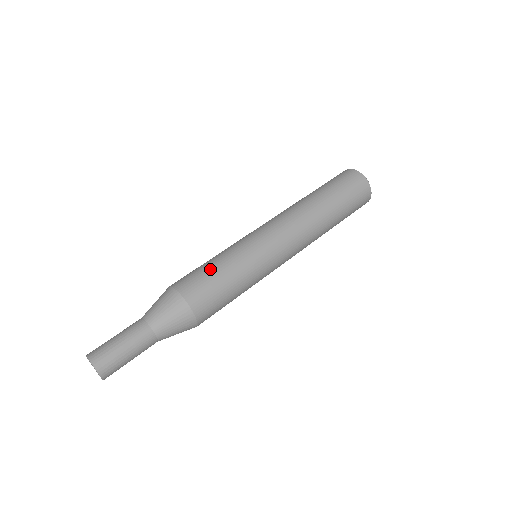
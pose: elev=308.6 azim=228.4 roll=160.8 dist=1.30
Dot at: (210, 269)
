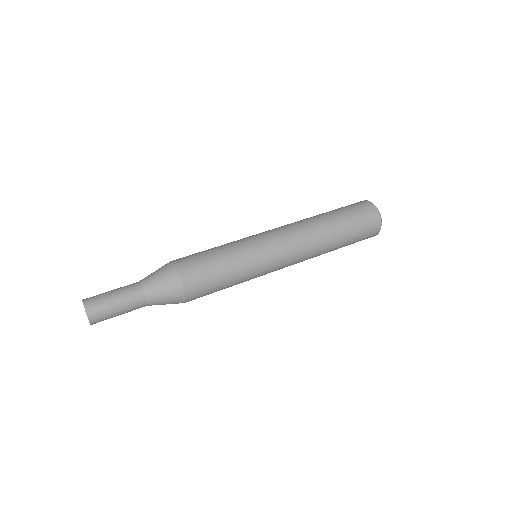
Dot at: (215, 268)
